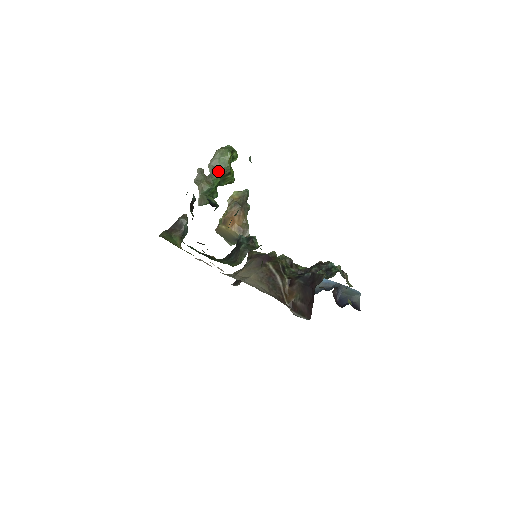
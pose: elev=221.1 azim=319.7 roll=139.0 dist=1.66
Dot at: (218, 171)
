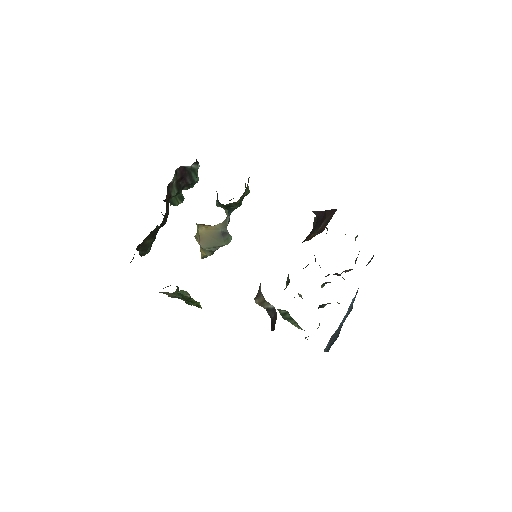
Dot at: occluded
